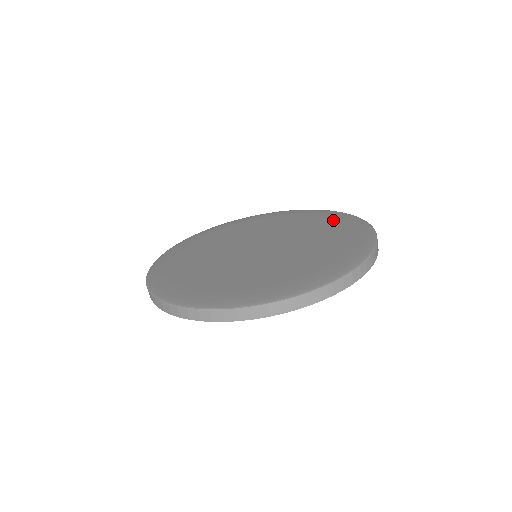
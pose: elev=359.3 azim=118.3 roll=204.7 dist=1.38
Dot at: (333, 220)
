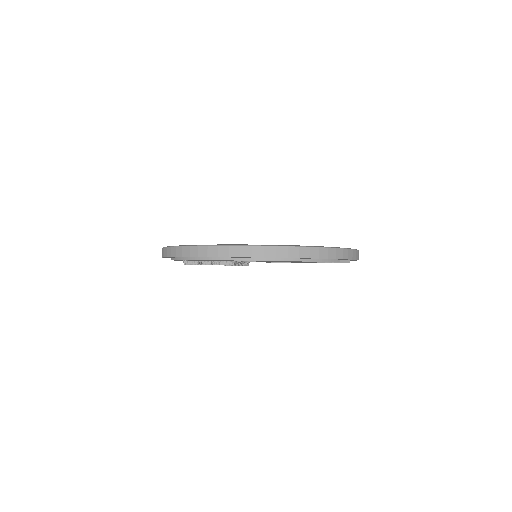
Dot at: occluded
